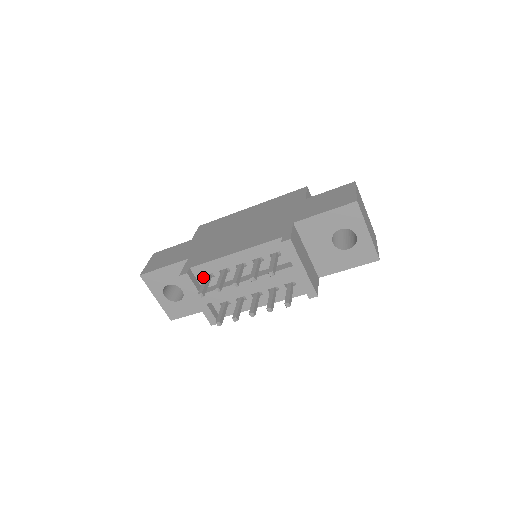
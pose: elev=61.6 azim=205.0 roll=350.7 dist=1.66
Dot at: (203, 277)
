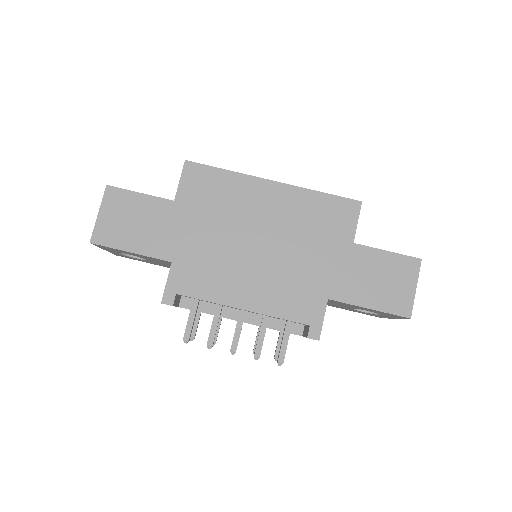
Dot at: (189, 297)
